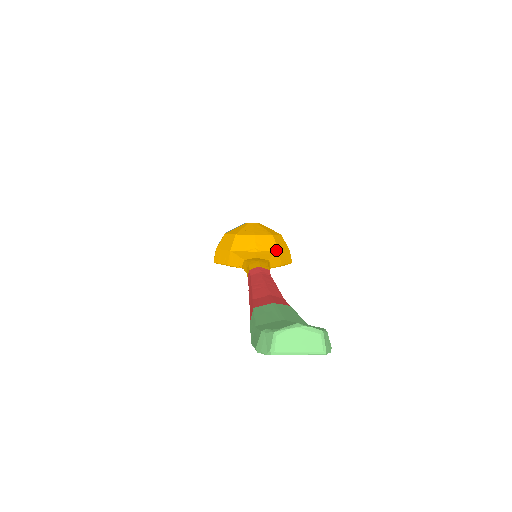
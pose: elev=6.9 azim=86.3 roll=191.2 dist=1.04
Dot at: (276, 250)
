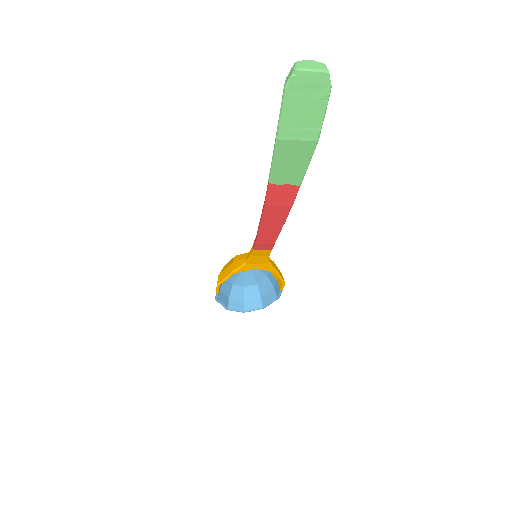
Dot at: occluded
